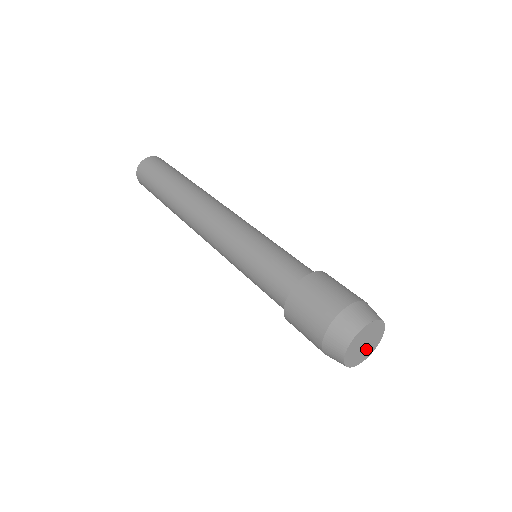
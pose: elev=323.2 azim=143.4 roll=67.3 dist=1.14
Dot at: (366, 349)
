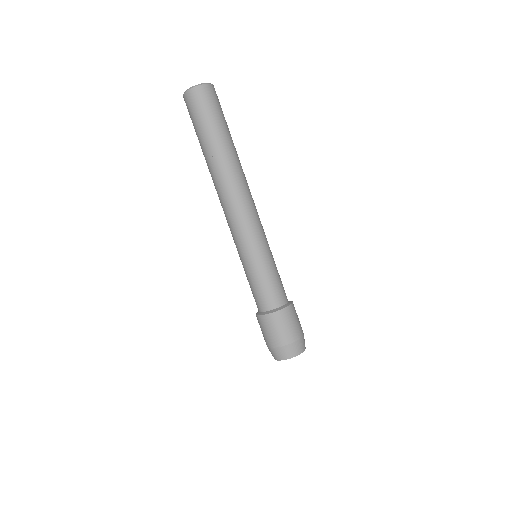
Dot at: occluded
